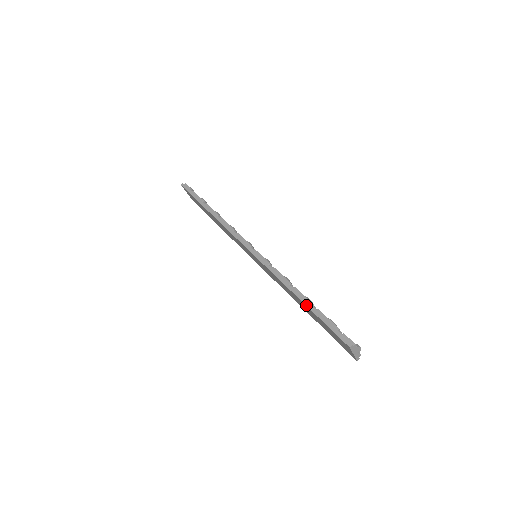
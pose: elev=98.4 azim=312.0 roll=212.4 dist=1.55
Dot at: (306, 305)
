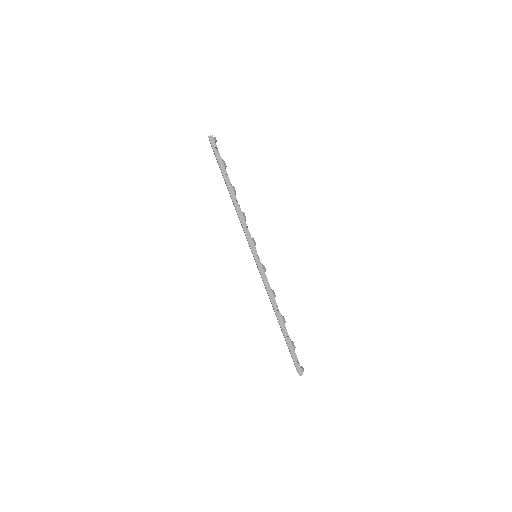
Dot at: (283, 332)
